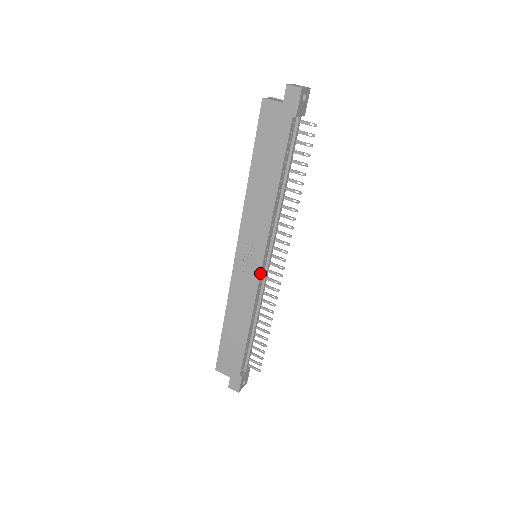
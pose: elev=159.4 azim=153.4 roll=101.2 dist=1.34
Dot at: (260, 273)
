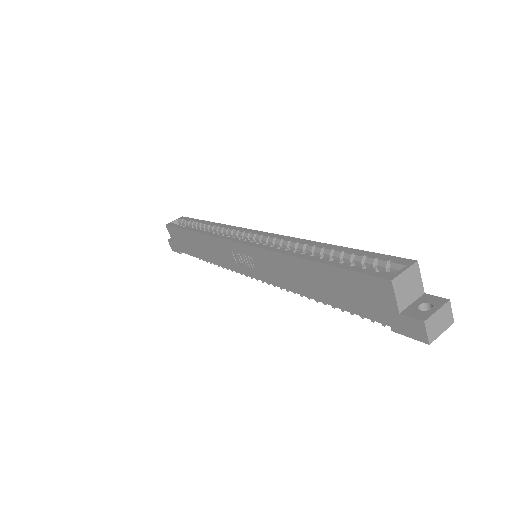
Dot at: occluded
